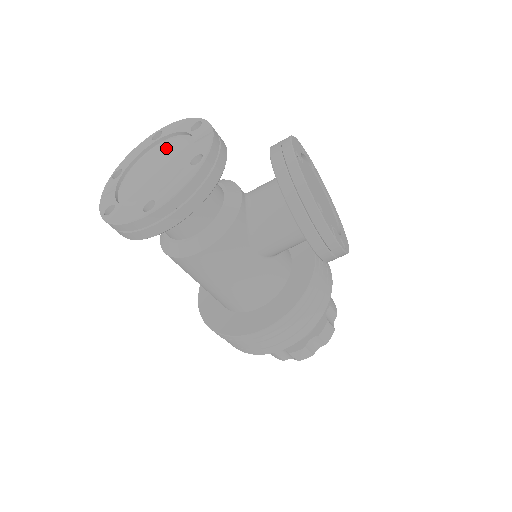
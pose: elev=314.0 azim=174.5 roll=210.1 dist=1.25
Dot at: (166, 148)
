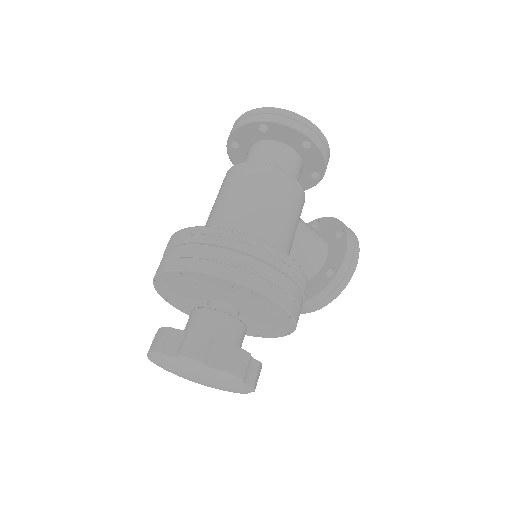
Dot at: occluded
